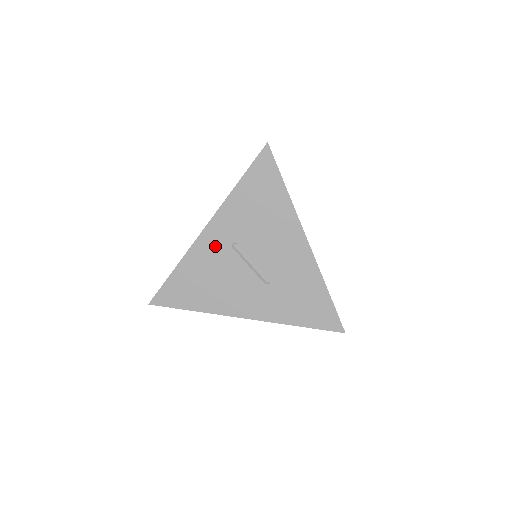
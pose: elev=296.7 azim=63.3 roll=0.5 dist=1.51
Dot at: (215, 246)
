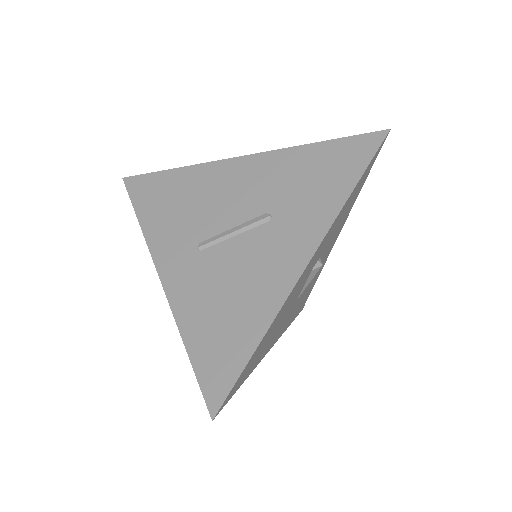
Dot at: (188, 273)
